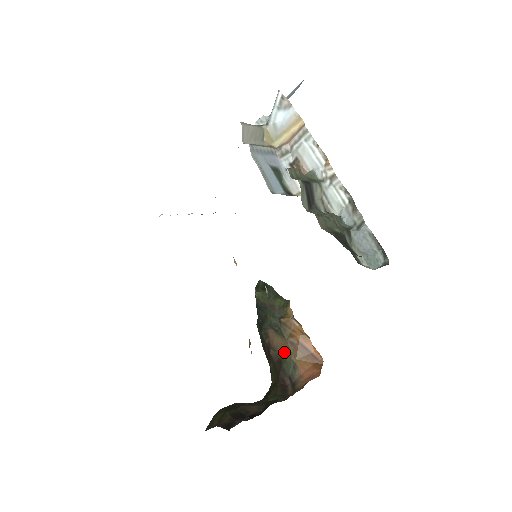
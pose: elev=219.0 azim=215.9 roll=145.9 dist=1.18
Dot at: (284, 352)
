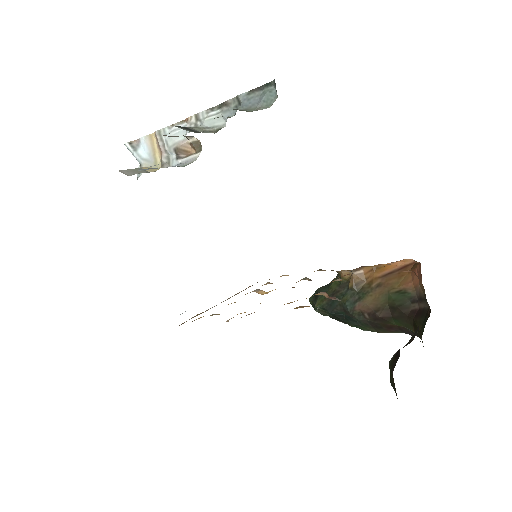
Dot at: (384, 299)
